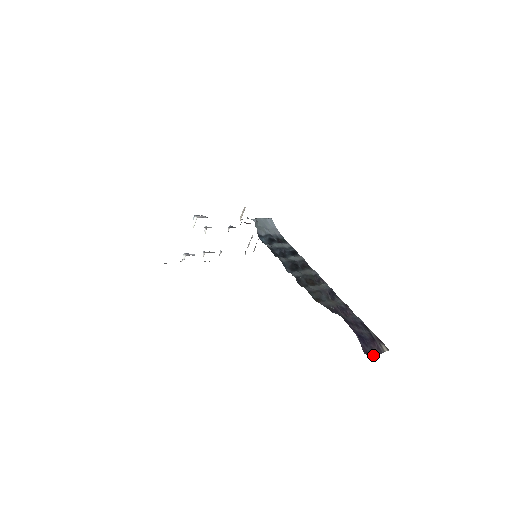
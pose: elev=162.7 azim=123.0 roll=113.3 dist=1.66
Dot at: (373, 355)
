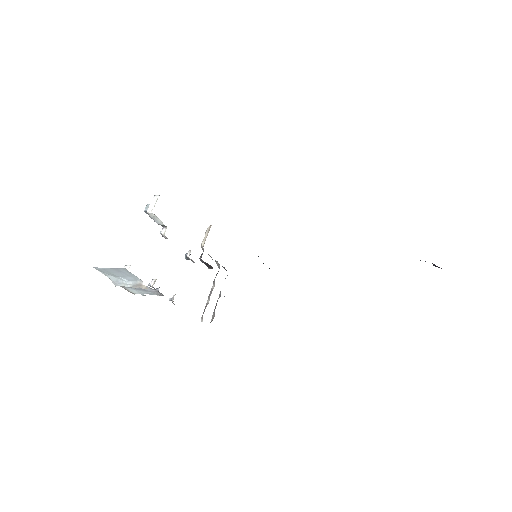
Dot at: out of frame
